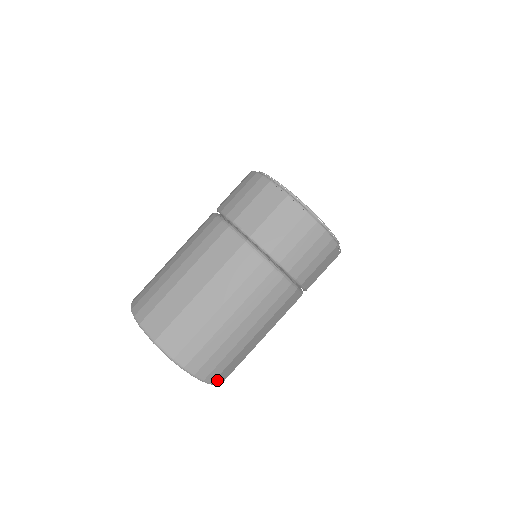
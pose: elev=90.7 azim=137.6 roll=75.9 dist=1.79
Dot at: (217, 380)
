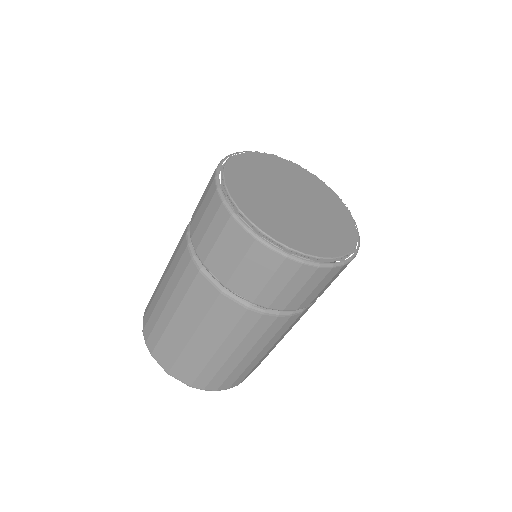
Dot at: (244, 379)
